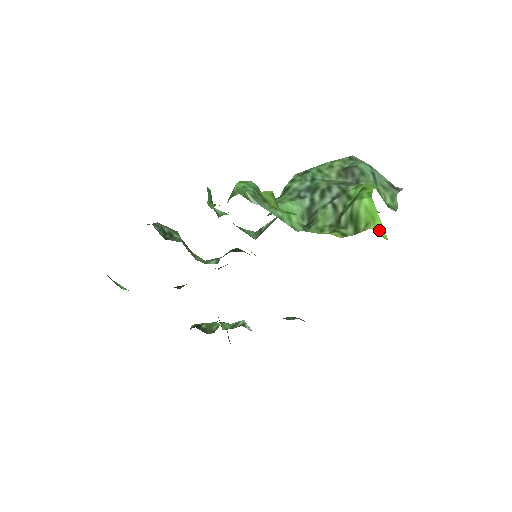
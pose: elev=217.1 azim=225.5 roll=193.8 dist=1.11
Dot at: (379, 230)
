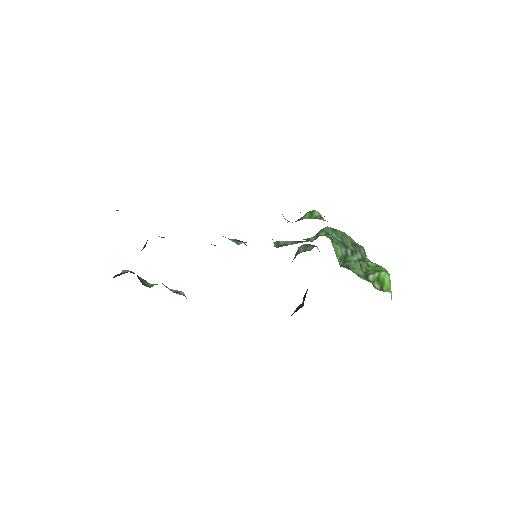
Dot at: (391, 296)
